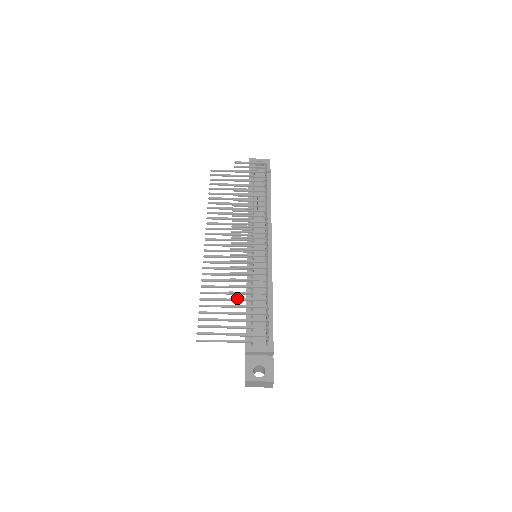
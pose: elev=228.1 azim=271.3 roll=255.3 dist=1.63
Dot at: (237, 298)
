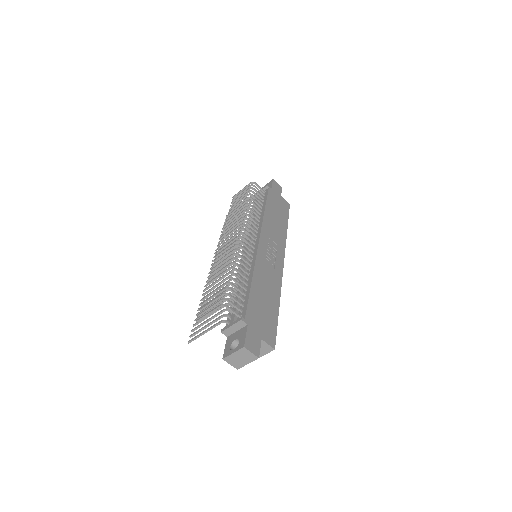
Dot at: (209, 289)
